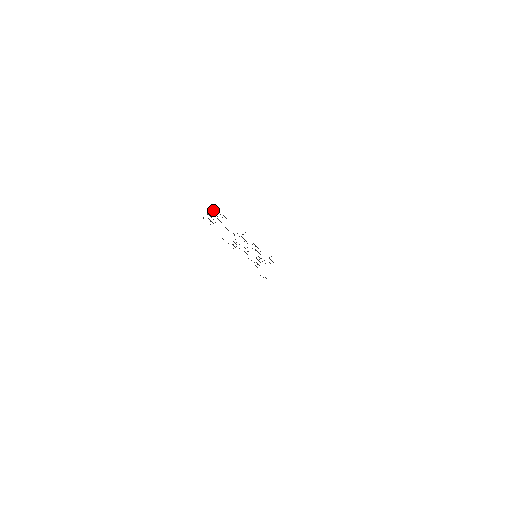
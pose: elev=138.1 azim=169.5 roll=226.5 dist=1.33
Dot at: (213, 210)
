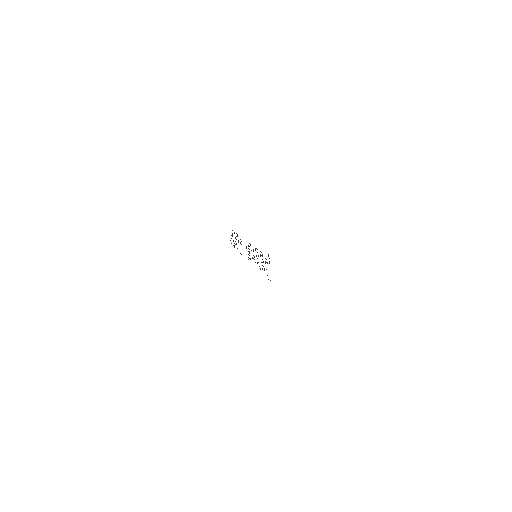
Dot at: occluded
